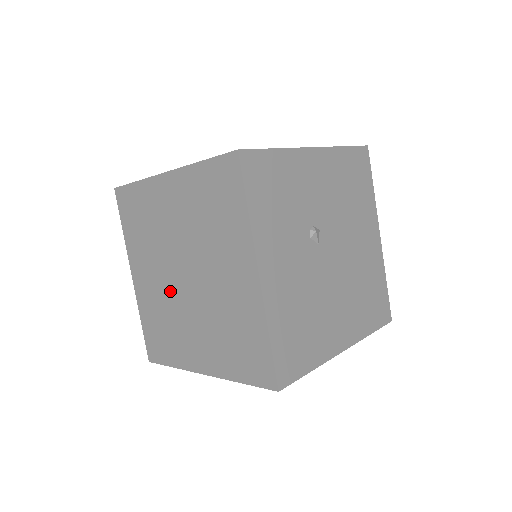
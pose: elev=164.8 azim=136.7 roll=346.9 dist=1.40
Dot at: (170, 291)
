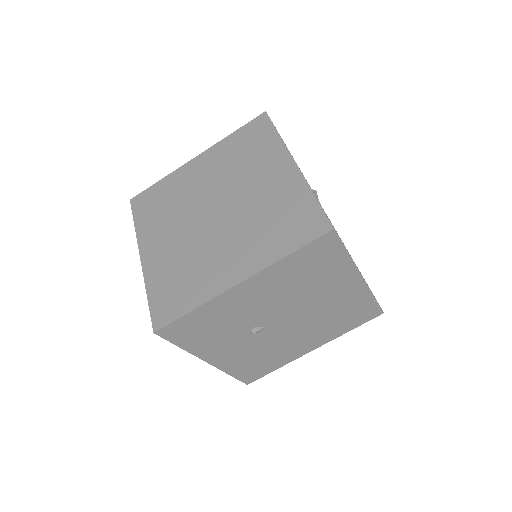
Dot at: (195, 236)
